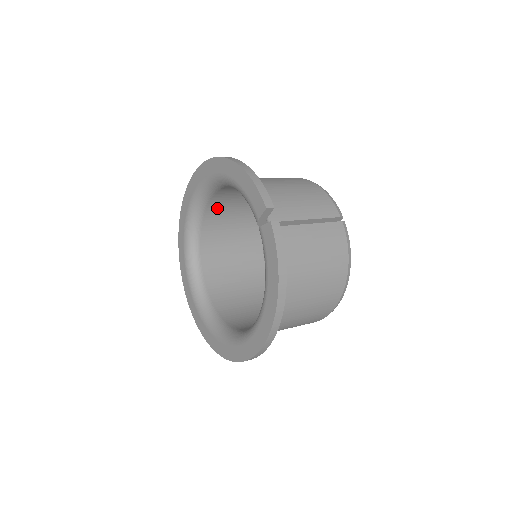
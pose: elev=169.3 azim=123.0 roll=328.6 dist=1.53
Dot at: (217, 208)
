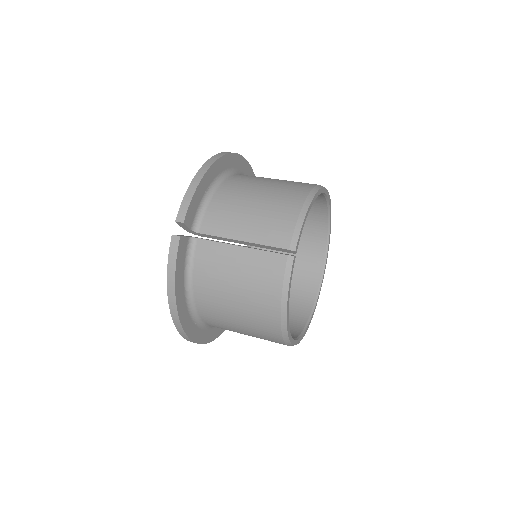
Dot at: occluded
